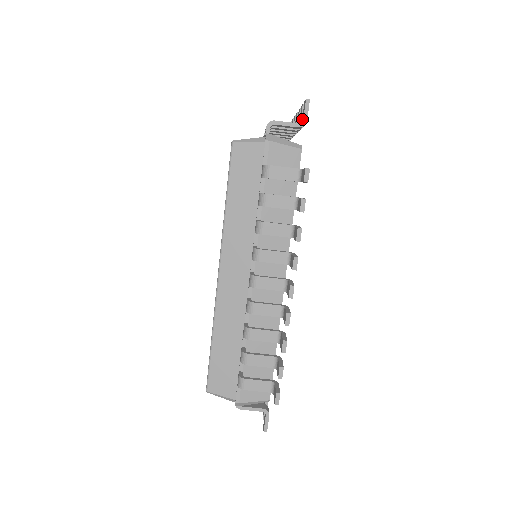
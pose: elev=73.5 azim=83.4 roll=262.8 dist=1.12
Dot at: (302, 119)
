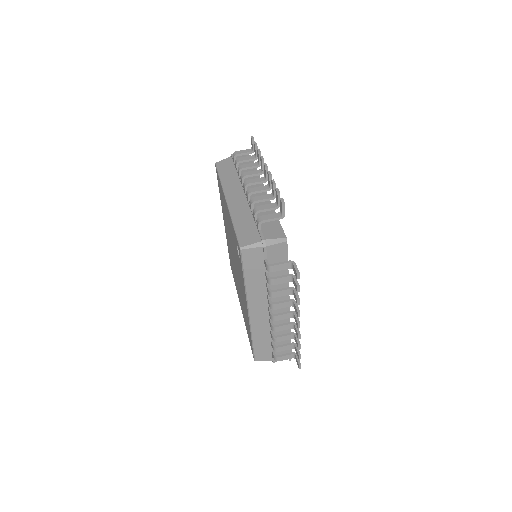
Dot at: occluded
